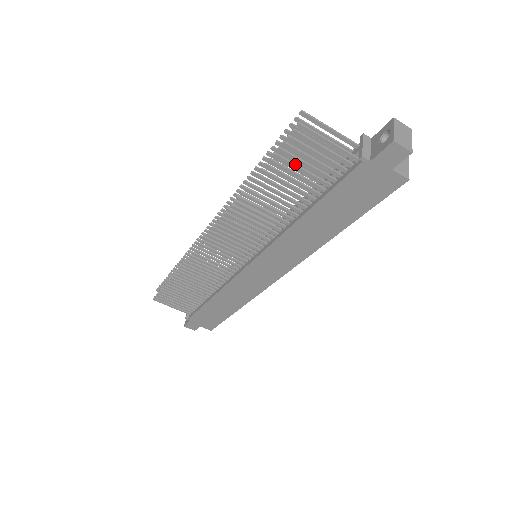
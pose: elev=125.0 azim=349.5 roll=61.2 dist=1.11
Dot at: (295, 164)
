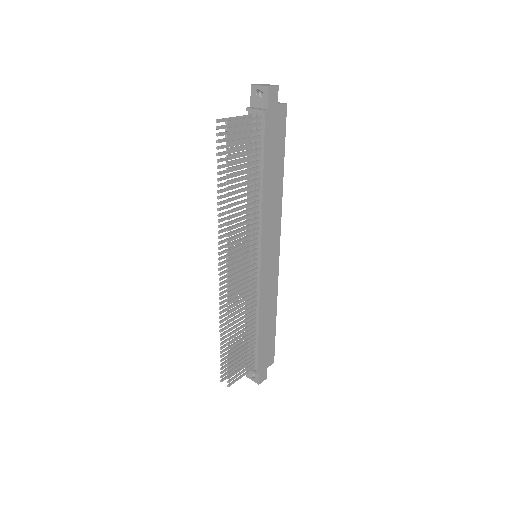
Dot at: (238, 152)
